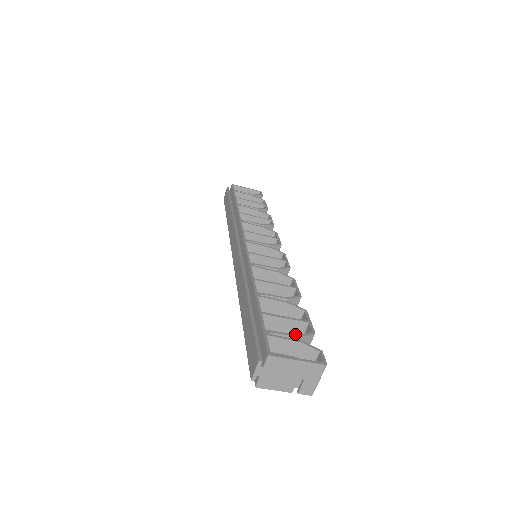
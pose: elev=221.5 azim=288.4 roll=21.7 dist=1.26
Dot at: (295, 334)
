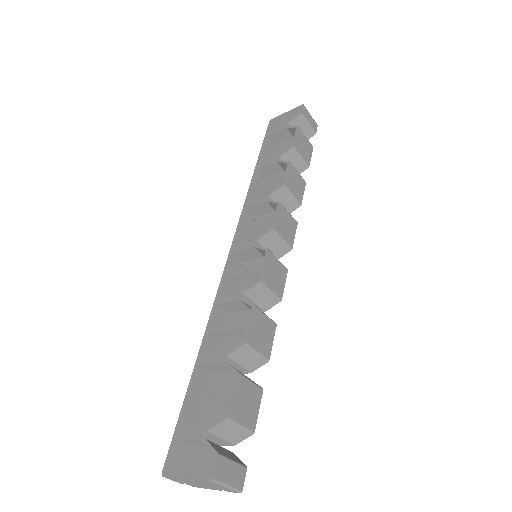
Dot at: occluded
